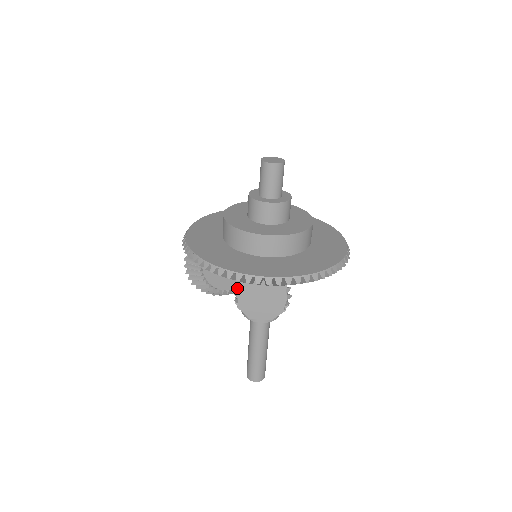
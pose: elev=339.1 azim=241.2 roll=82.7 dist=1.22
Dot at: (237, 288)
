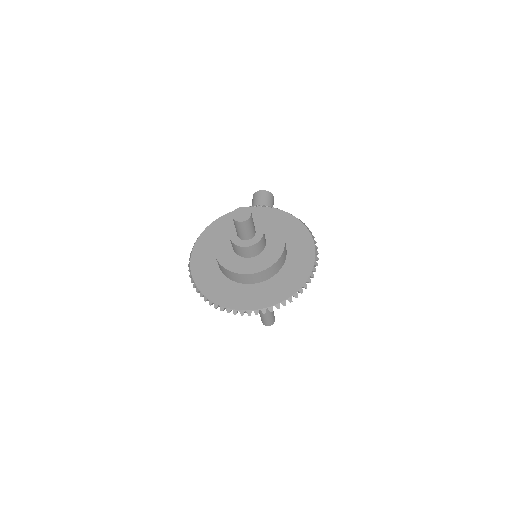
Dot at: occluded
